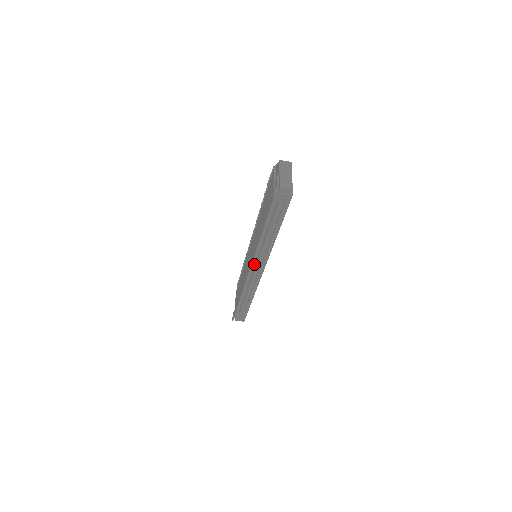
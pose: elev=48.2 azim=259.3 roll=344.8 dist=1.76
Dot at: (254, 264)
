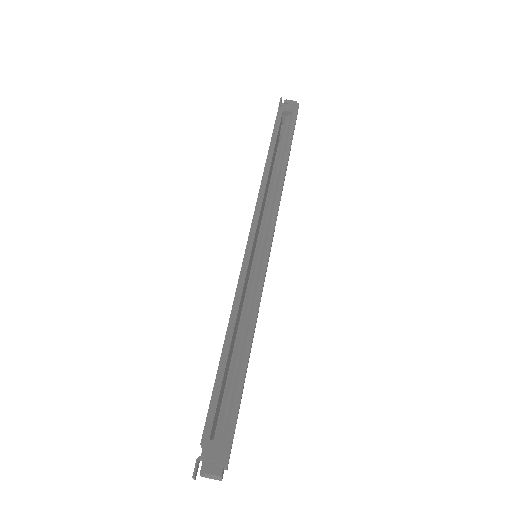
Dot at: (256, 222)
